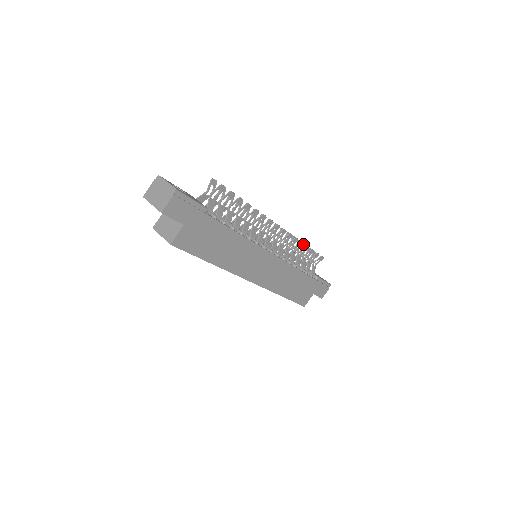
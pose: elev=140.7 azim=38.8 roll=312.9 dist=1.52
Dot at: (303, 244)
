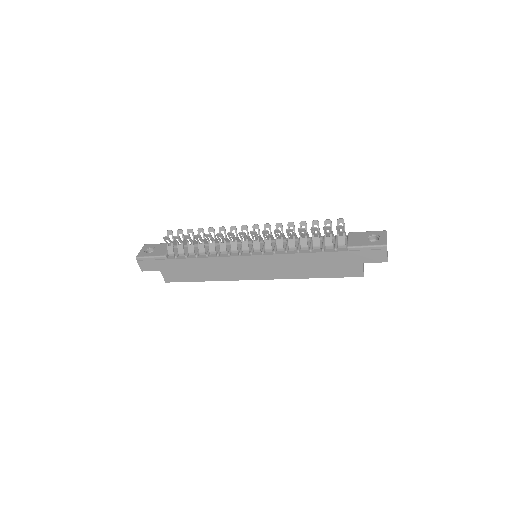
Dot at: (291, 230)
